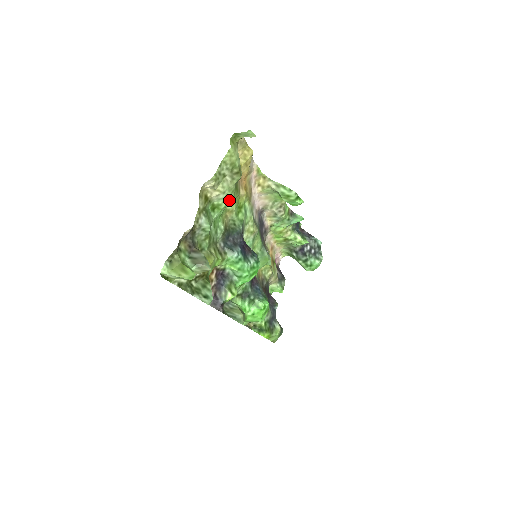
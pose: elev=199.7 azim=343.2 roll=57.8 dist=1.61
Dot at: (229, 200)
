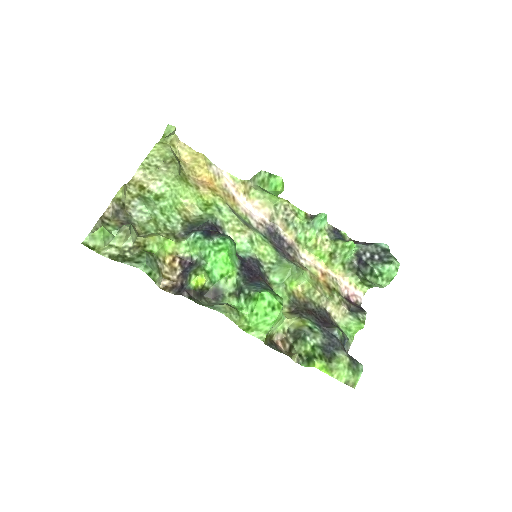
Dot at: (173, 188)
